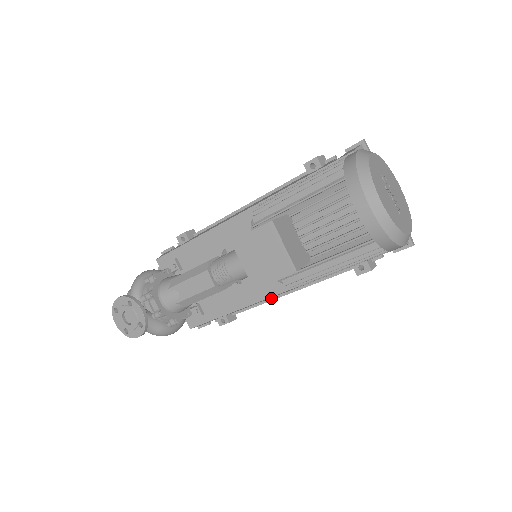
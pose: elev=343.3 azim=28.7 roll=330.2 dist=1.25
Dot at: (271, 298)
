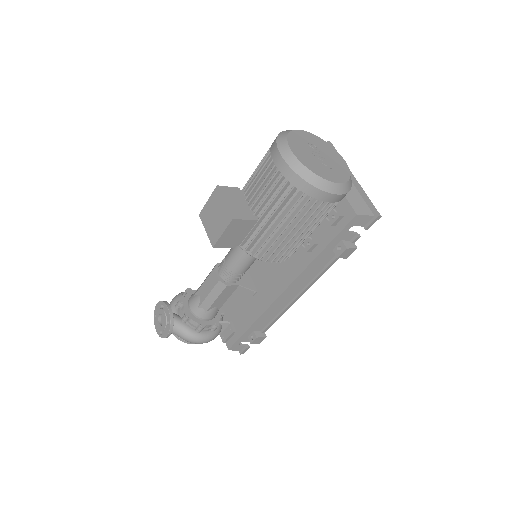
Dot at: (285, 306)
